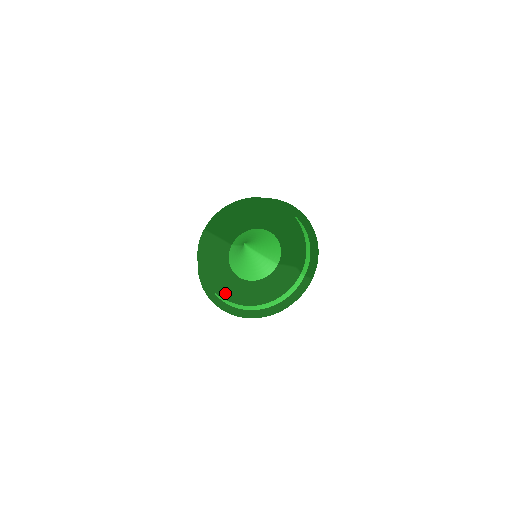
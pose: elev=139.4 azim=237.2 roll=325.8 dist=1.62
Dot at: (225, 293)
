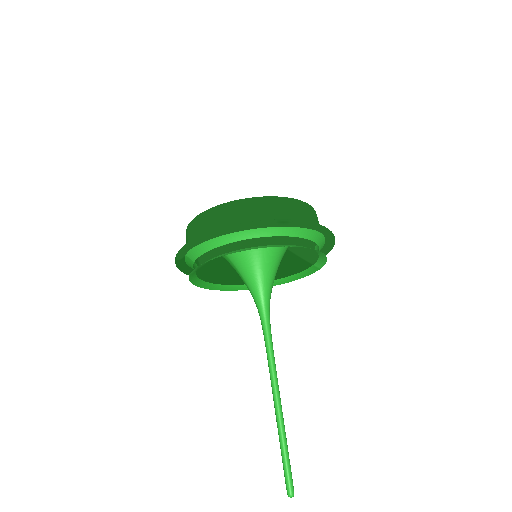
Dot at: occluded
